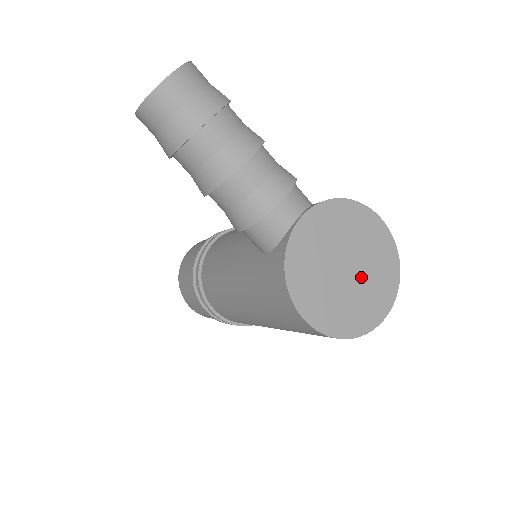
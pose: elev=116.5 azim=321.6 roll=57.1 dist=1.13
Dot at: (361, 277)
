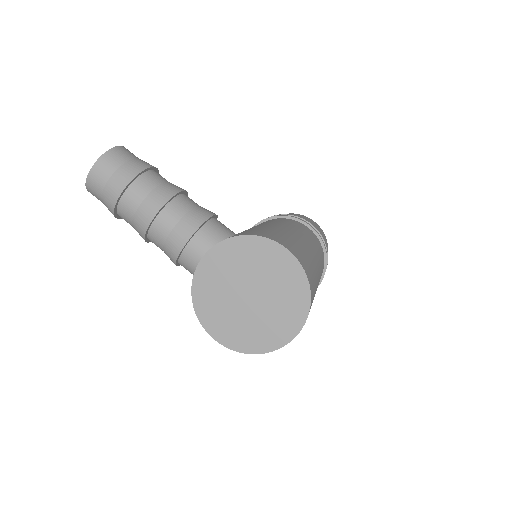
Dot at: (266, 302)
